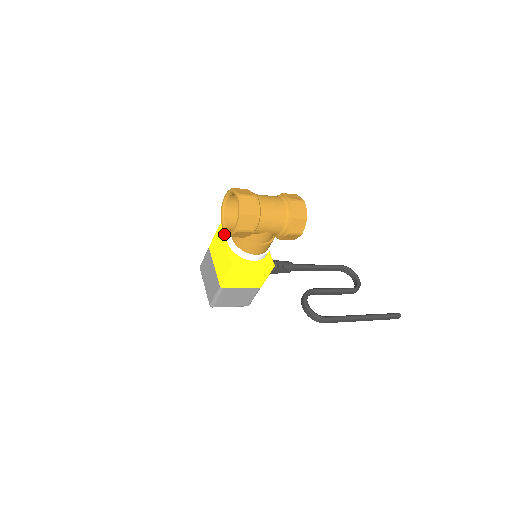
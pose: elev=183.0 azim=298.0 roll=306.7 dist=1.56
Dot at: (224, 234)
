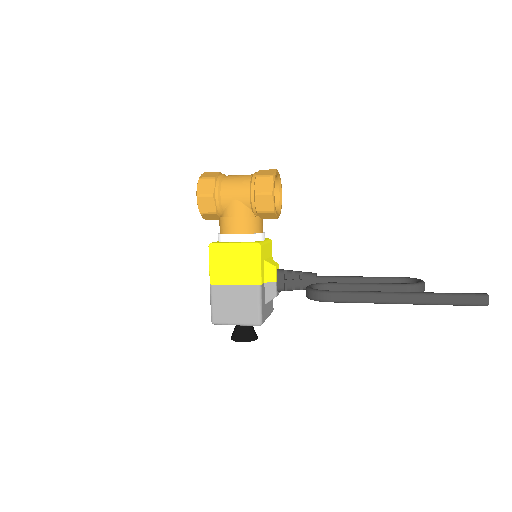
Dot at: occluded
